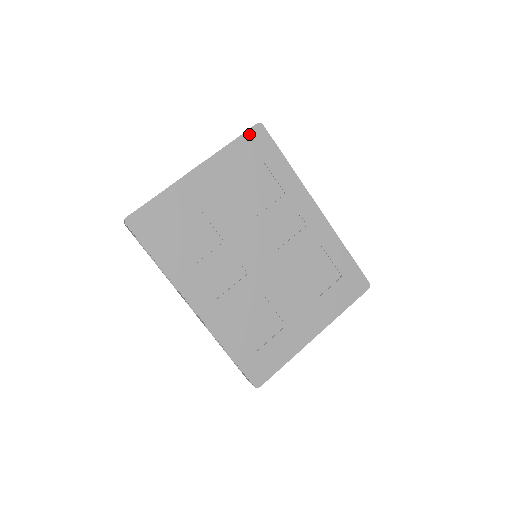
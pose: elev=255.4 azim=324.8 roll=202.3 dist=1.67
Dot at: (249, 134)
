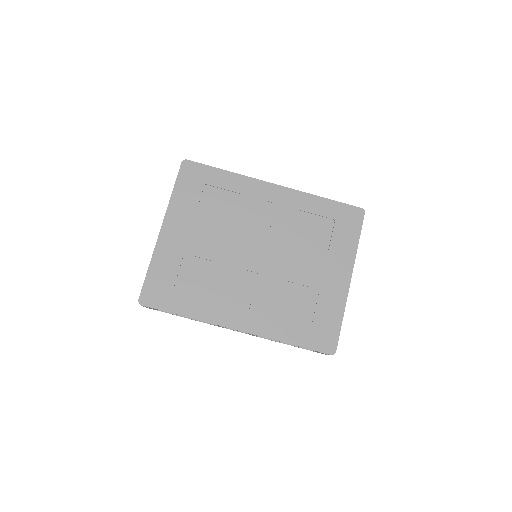
Dot at: (181, 174)
